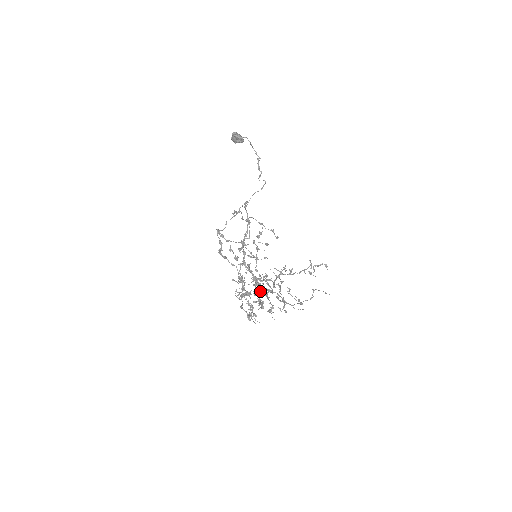
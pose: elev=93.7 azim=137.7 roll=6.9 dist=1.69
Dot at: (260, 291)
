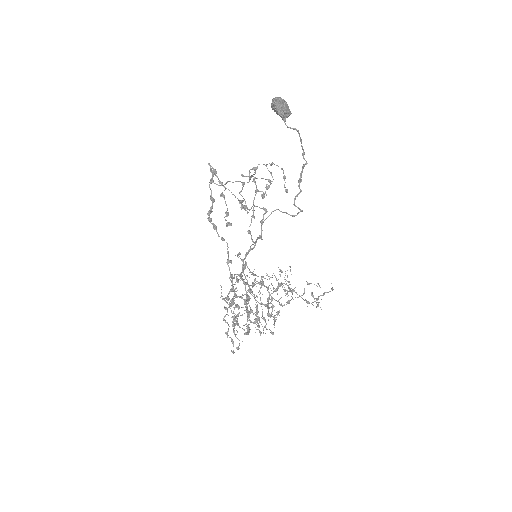
Dot at: (251, 311)
